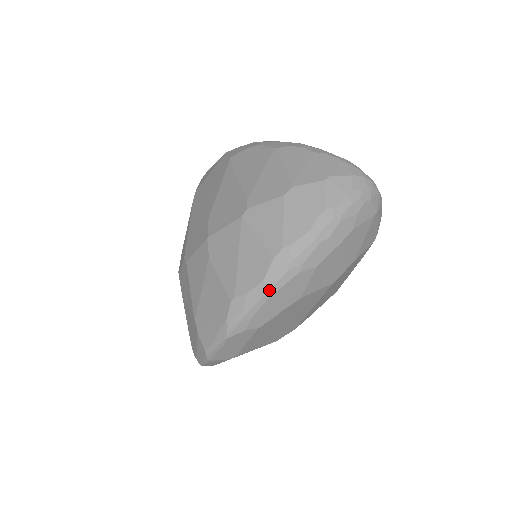
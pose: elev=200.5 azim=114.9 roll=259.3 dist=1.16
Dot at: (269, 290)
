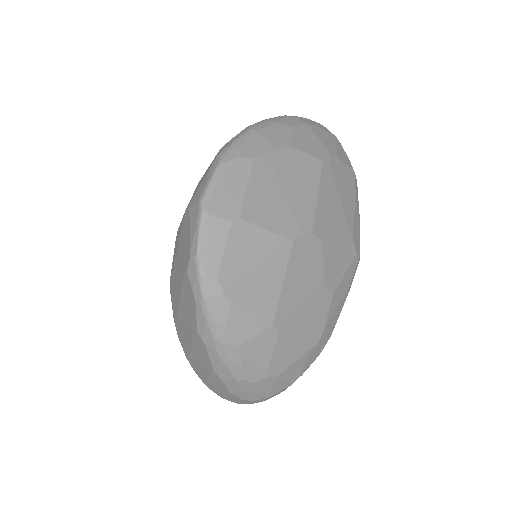
Dot at: (253, 127)
